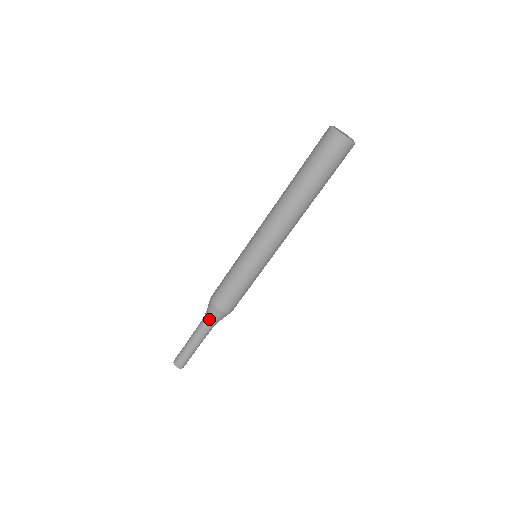
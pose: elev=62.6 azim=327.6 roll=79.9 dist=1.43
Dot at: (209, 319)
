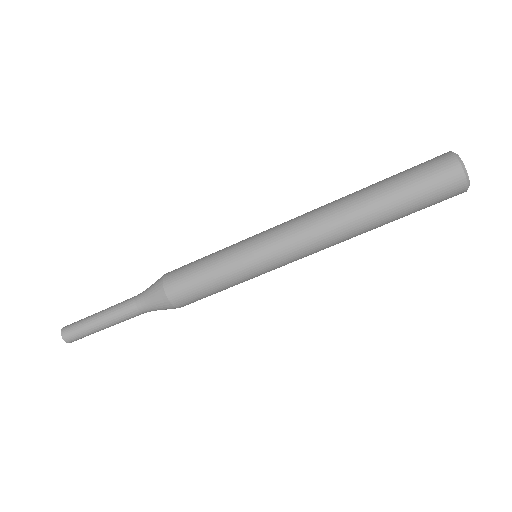
Dot at: (151, 309)
